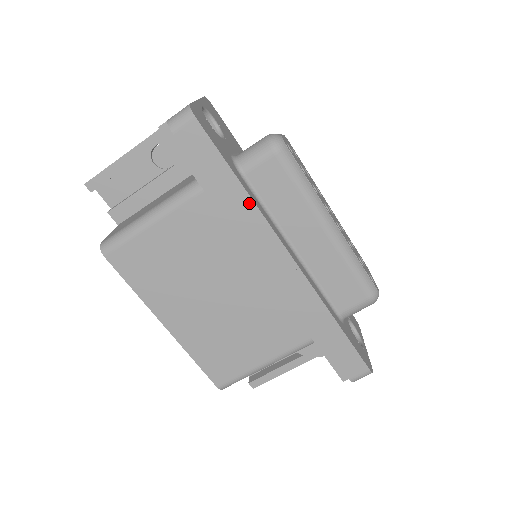
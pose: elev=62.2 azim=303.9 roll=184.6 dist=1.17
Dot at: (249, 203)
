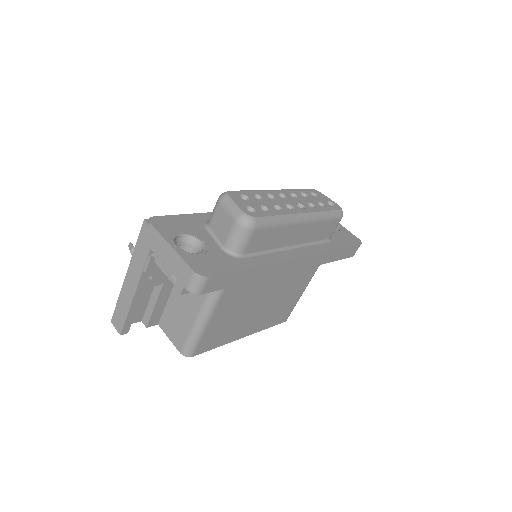
Dot at: (264, 267)
